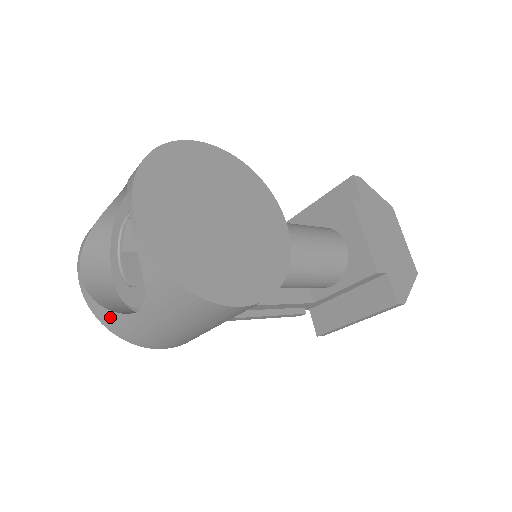
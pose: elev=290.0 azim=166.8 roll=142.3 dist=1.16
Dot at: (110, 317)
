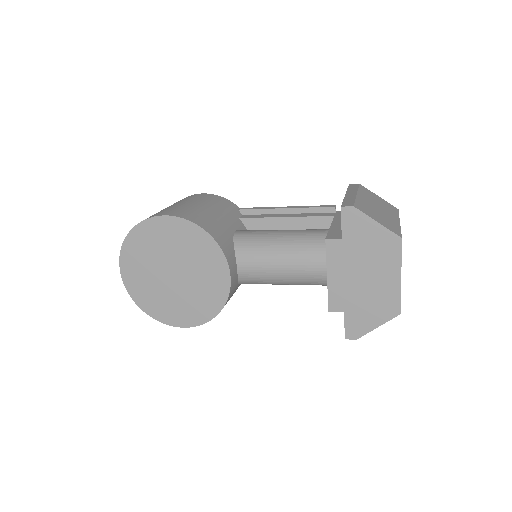
Dot at: occluded
